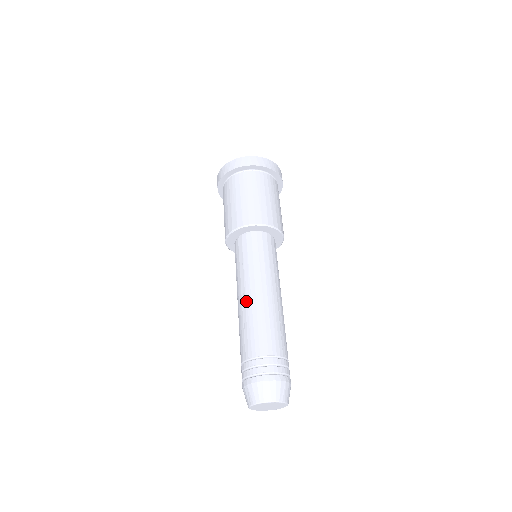
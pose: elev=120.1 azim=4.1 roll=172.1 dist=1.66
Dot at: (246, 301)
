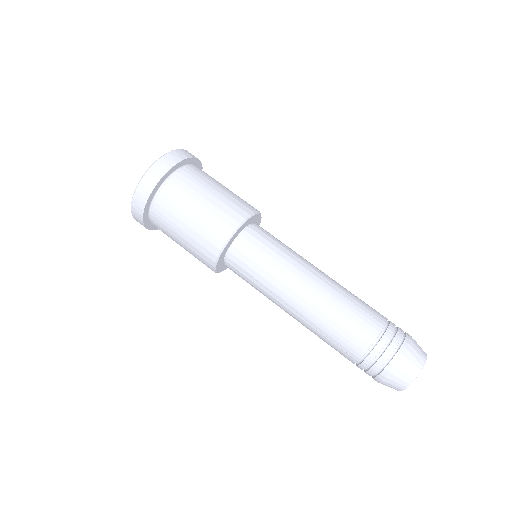
Dot at: (301, 313)
